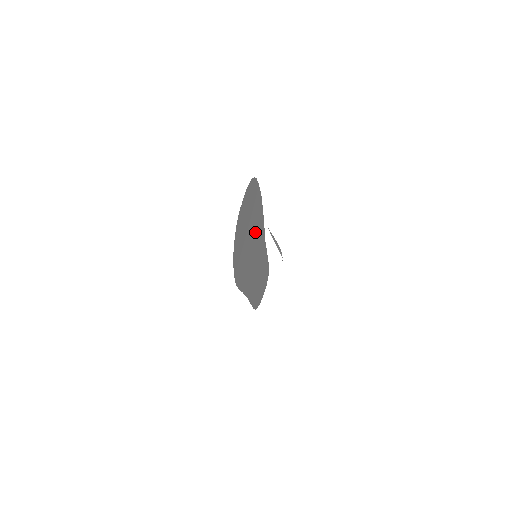
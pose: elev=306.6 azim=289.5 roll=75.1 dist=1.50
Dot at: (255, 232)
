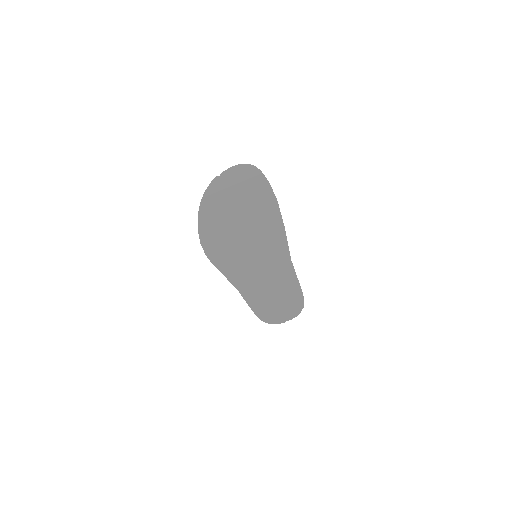
Dot at: (260, 230)
